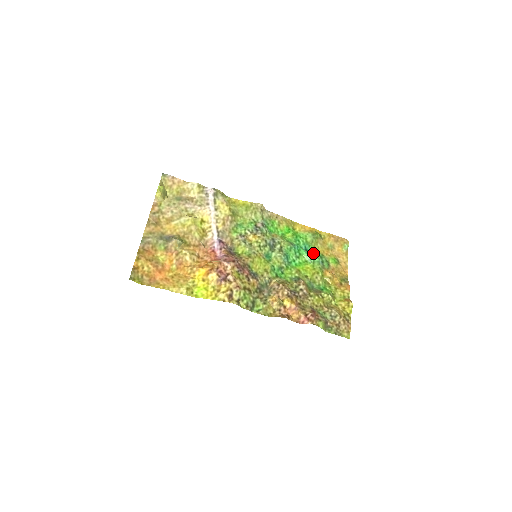
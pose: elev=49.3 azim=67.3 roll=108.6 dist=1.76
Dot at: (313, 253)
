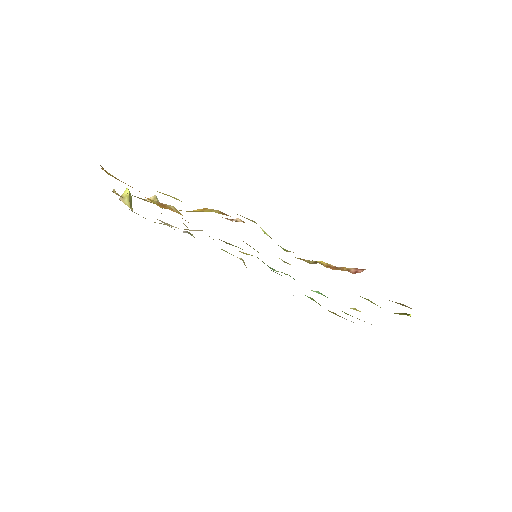
Dot at: occluded
